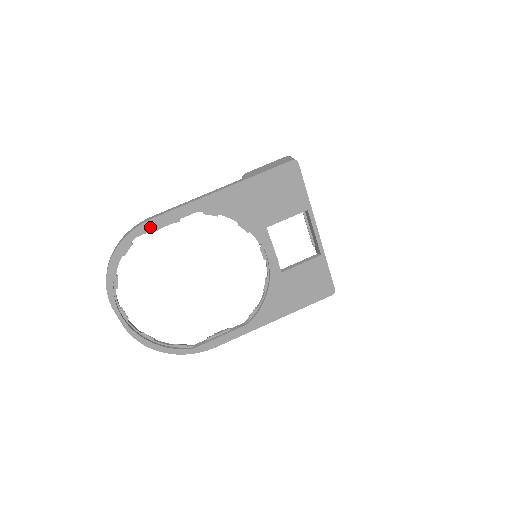
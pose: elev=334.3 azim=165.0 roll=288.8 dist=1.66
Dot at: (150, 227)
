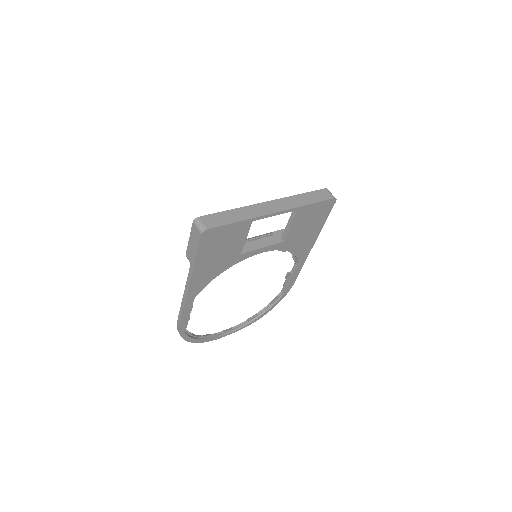
Dot at: (184, 325)
